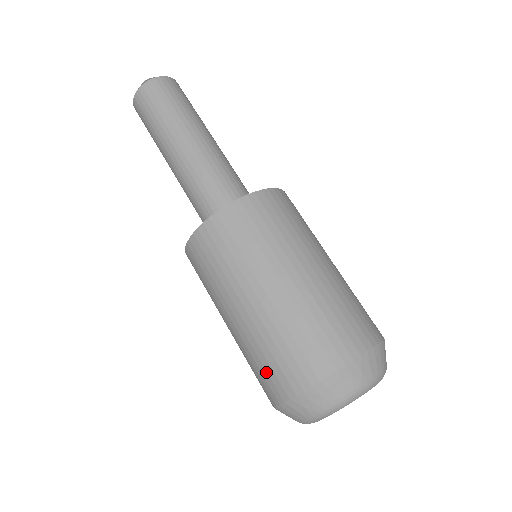
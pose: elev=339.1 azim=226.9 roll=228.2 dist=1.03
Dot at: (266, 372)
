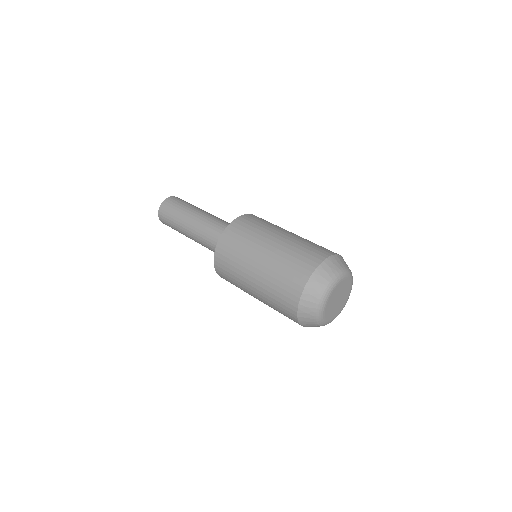
Dot at: (283, 290)
